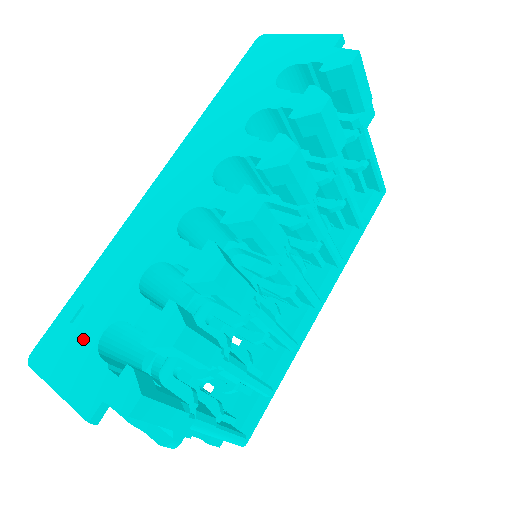
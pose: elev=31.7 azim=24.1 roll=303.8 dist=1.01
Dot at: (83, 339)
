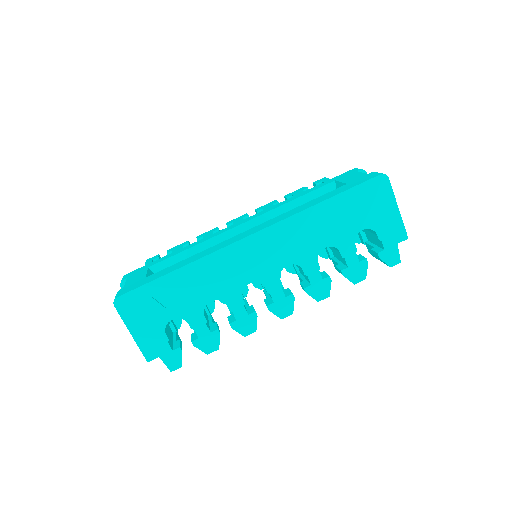
Dot at: (158, 315)
